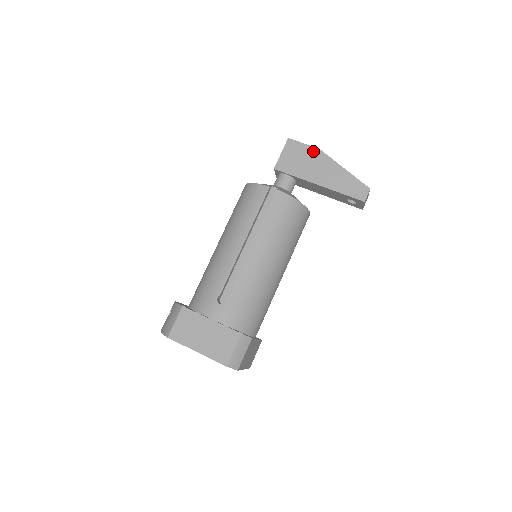
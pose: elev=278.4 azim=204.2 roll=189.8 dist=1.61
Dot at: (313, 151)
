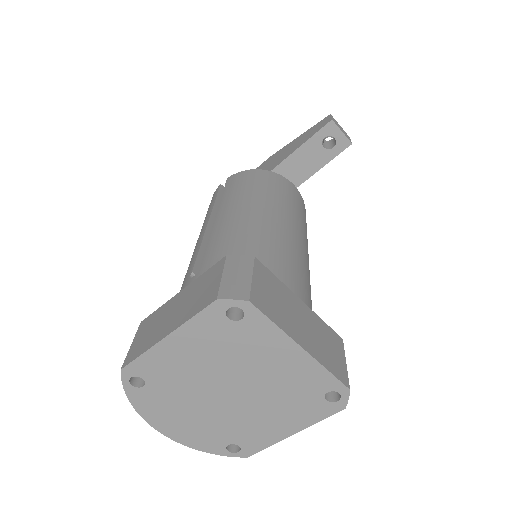
Dot at: (265, 162)
